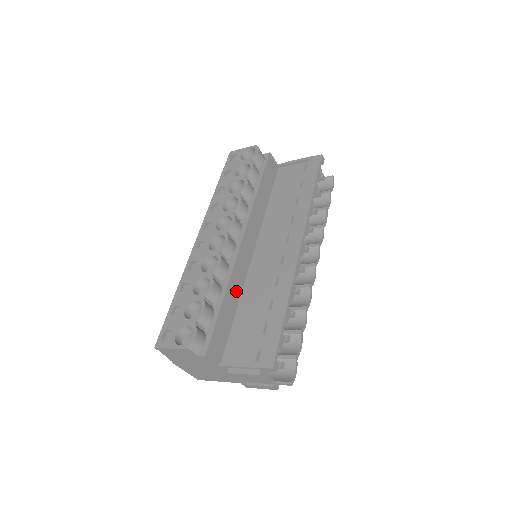
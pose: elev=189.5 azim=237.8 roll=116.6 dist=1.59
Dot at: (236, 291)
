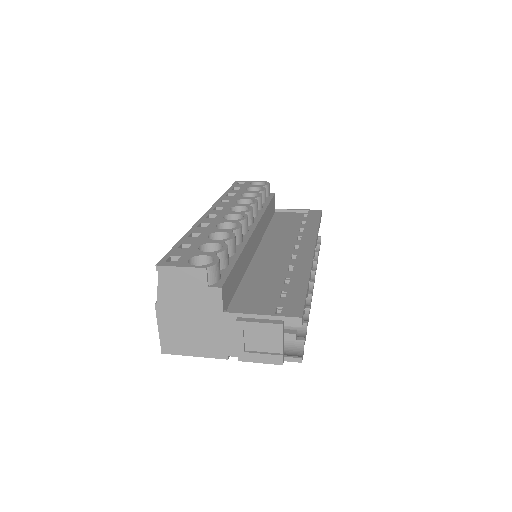
Dot at: (244, 264)
